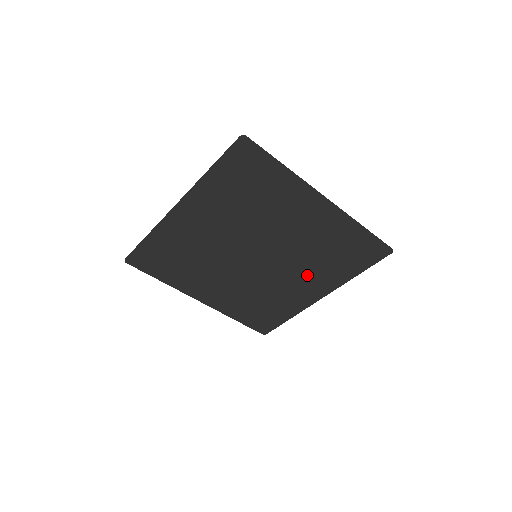
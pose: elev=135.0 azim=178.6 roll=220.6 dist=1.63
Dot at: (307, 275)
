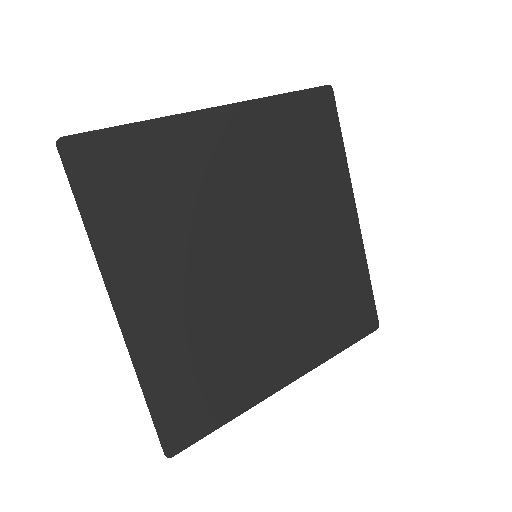
Dot at: (293, 326)
